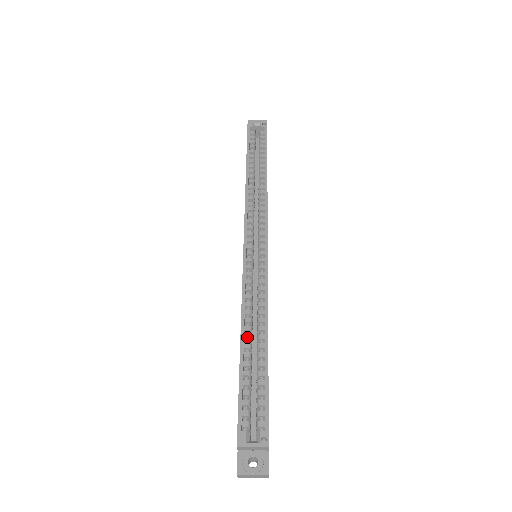
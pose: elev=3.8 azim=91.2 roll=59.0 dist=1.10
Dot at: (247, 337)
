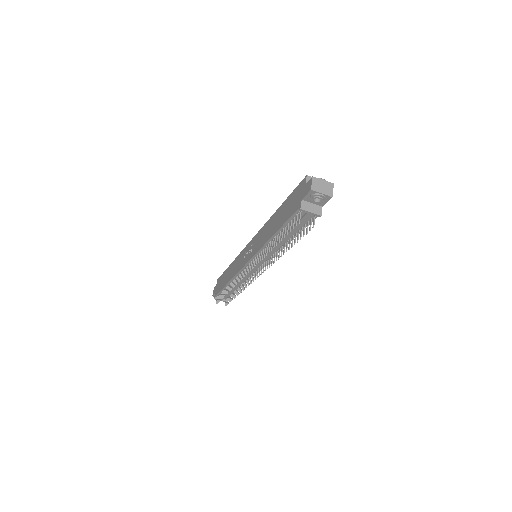
Dot at: occluded
